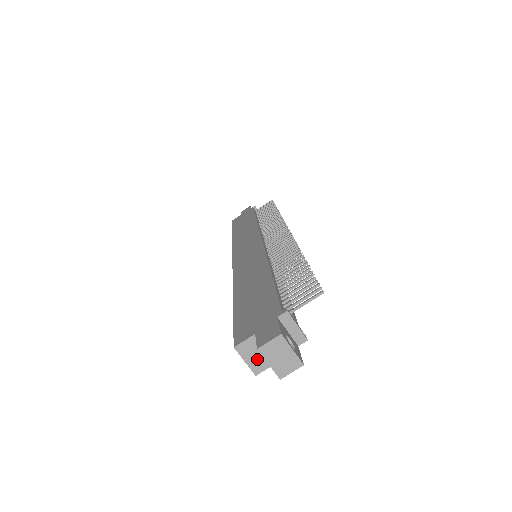
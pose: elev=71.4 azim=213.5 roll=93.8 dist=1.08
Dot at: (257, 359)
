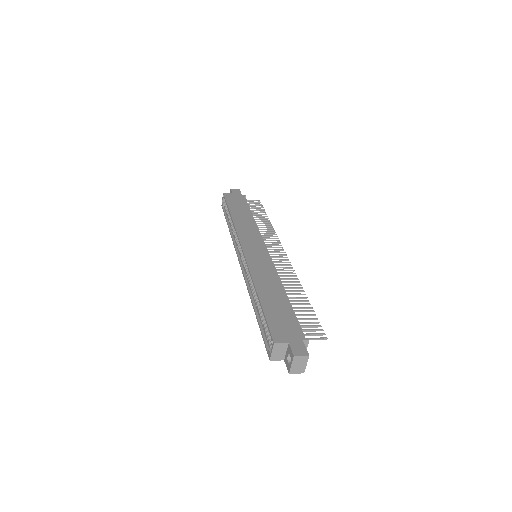
Dot at: (278, 354)
